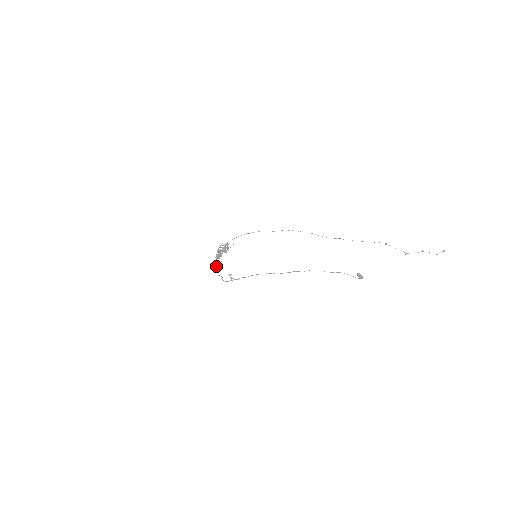
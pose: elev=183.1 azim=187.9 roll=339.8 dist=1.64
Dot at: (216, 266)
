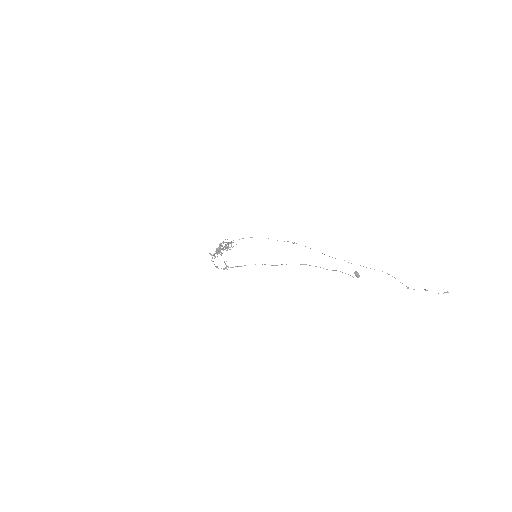
Dot at: (214, 258)
